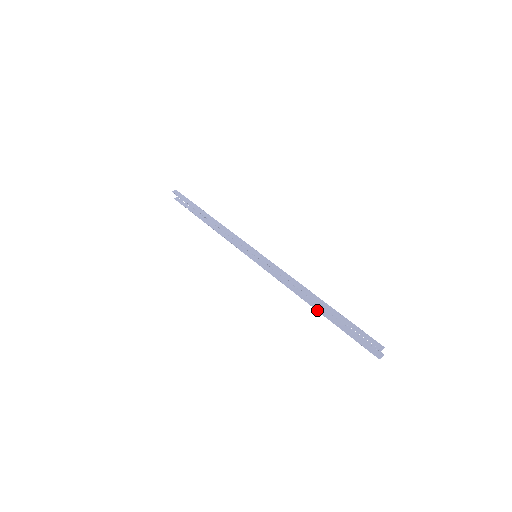
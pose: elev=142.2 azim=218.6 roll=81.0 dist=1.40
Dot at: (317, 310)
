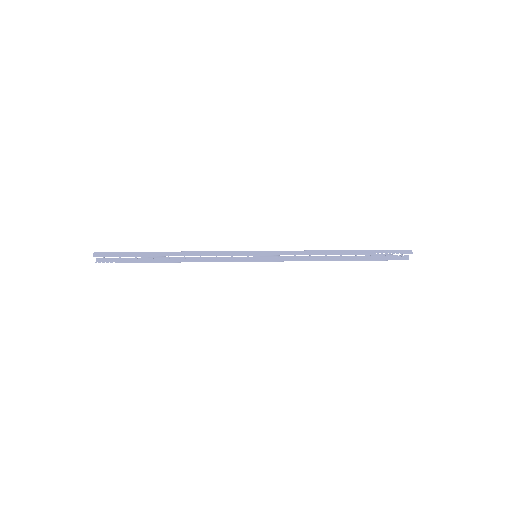
Dot at: (344, 260)
